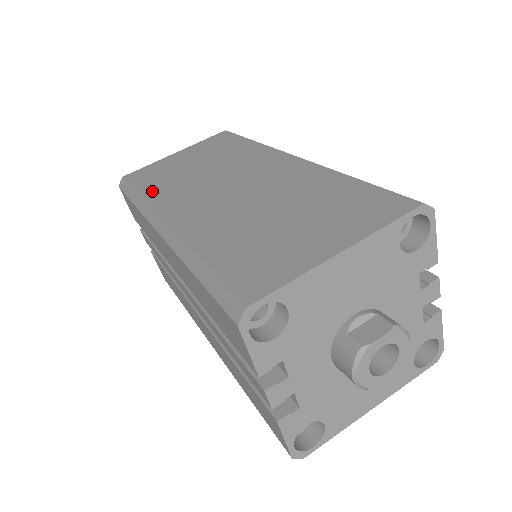
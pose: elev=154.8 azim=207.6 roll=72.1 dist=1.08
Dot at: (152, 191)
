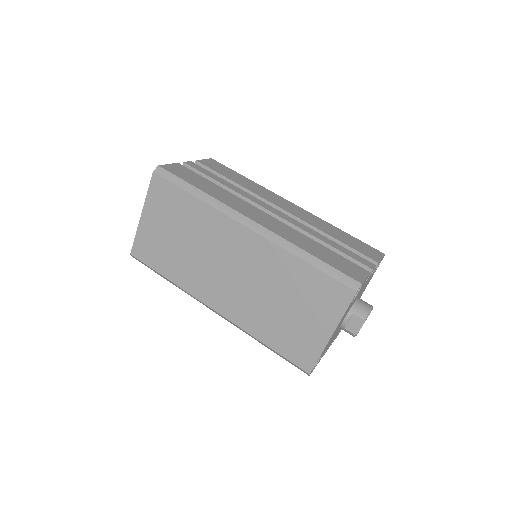
Dot at: (175, 276)
